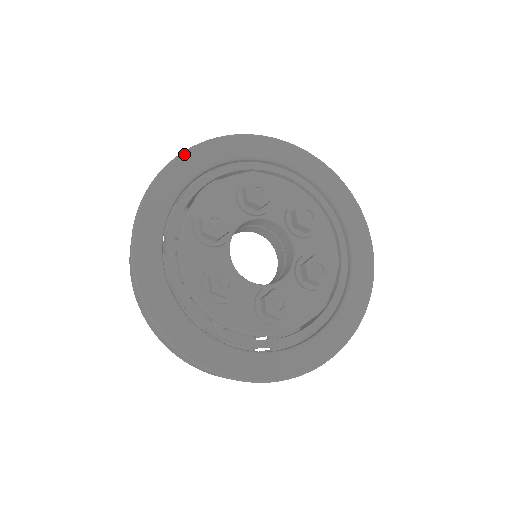
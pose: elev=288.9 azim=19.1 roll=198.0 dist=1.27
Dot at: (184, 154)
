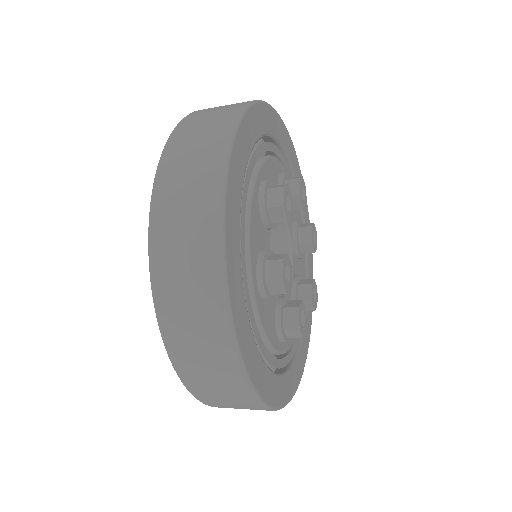
Dot at: (226, 209)
